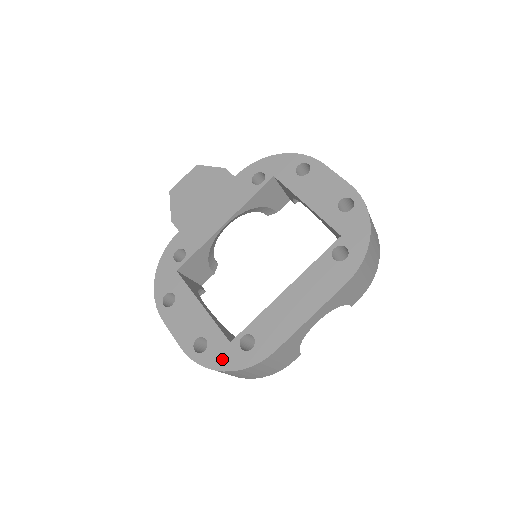
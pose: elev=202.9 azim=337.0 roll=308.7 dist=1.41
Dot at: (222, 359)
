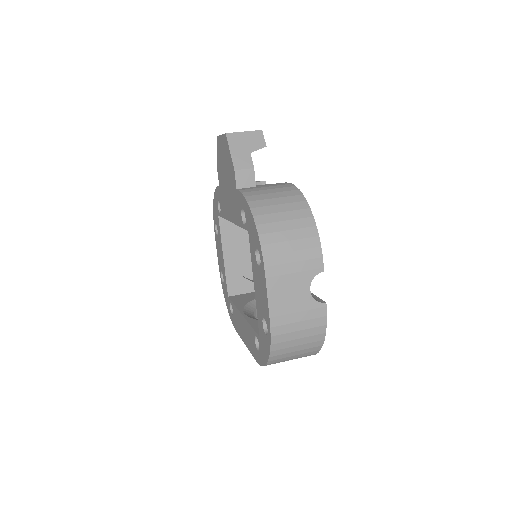
Dot at: (226, 298)
